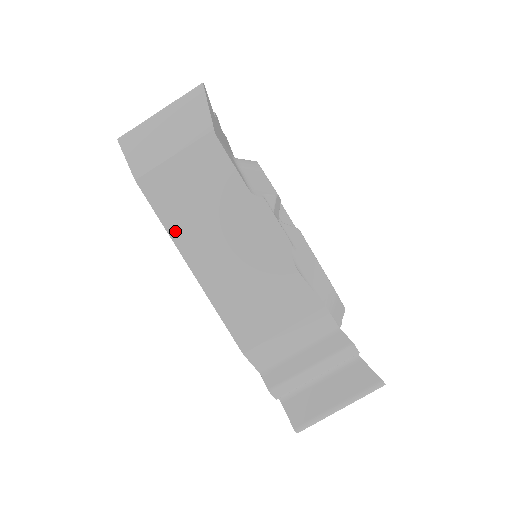
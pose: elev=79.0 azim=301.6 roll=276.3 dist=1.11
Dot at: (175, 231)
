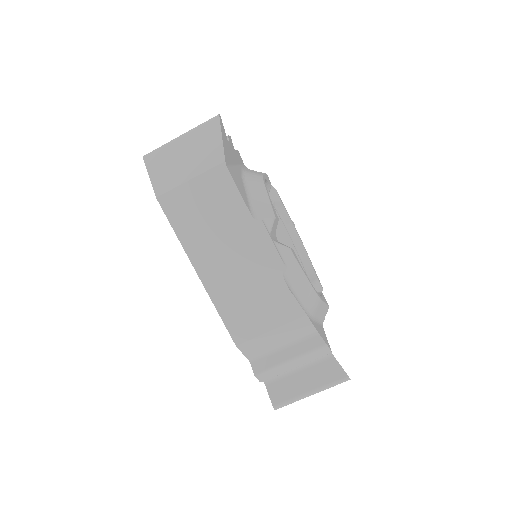
Dot at: (187, 243)
